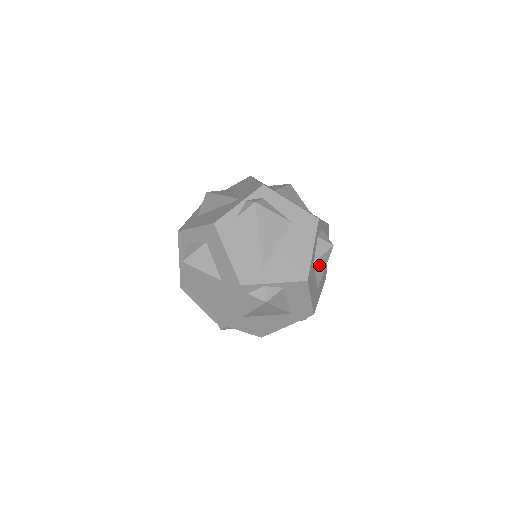
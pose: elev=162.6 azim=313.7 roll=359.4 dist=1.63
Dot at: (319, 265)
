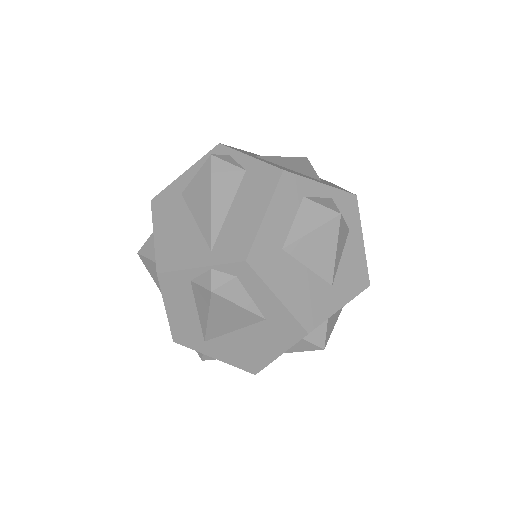
Dot at: occluded
